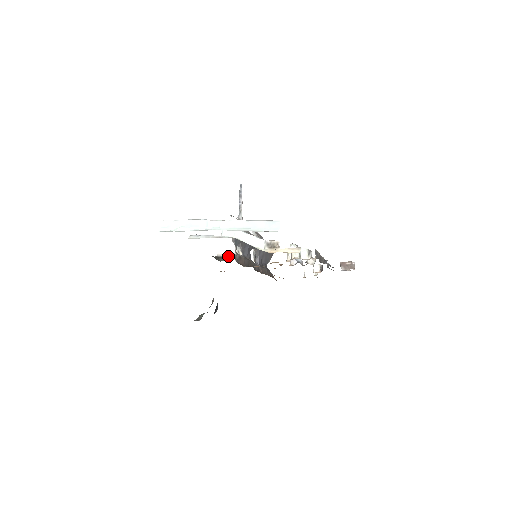
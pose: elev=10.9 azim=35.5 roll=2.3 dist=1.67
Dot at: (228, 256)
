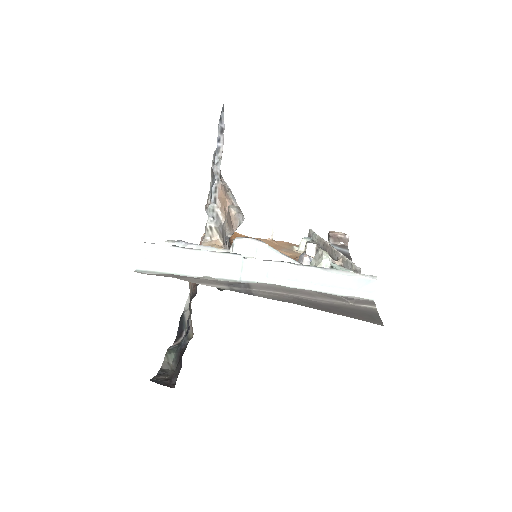
Dot at: occluded
